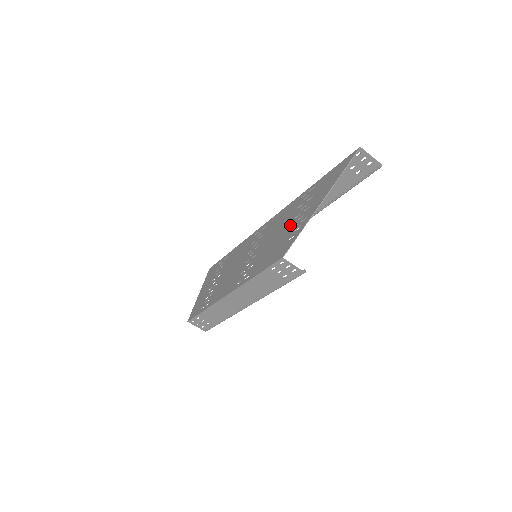
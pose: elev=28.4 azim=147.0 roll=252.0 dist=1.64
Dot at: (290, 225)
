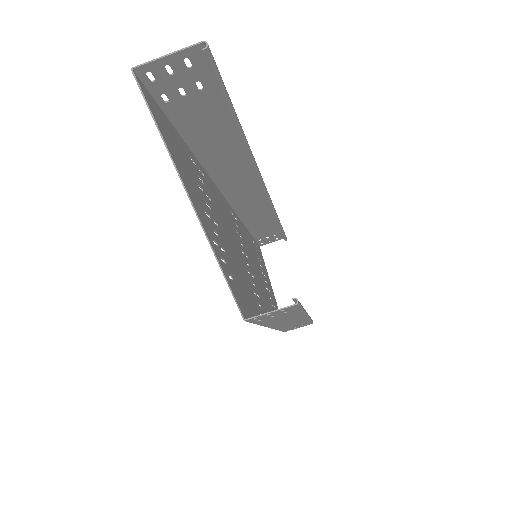
Dot at: occluded
